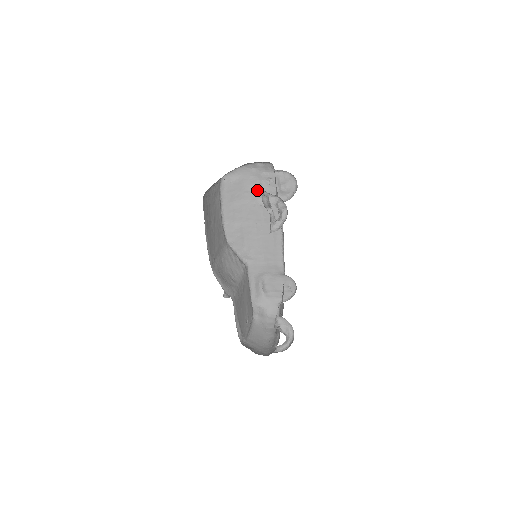
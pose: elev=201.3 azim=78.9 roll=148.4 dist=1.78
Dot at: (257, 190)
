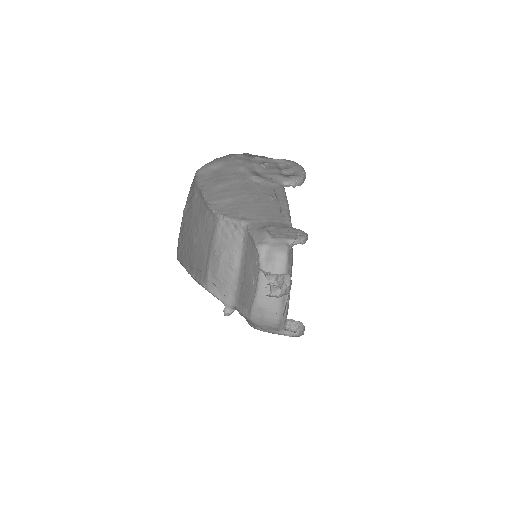
Dot at: (248, 170)
